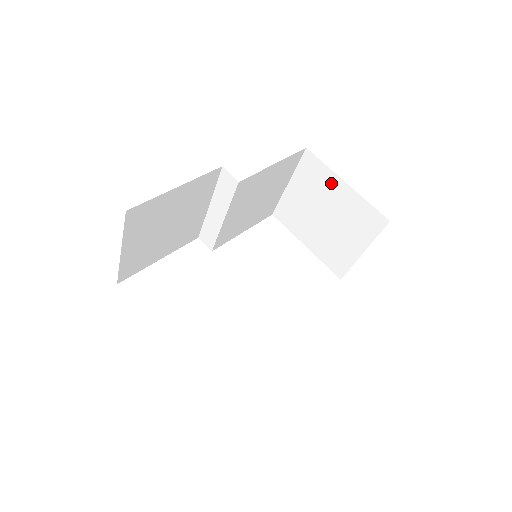
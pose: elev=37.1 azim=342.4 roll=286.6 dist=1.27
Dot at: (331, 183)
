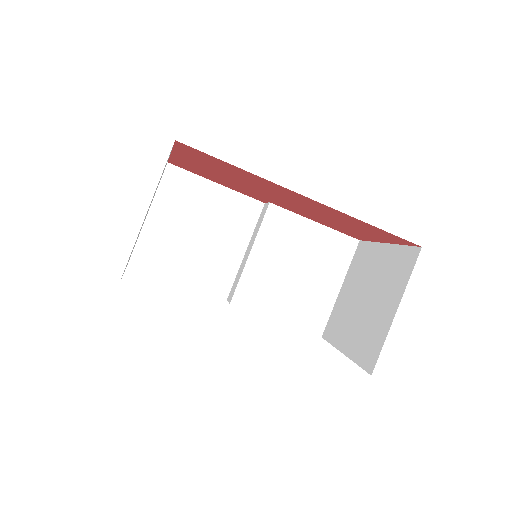
Dot at: (374, 255)
